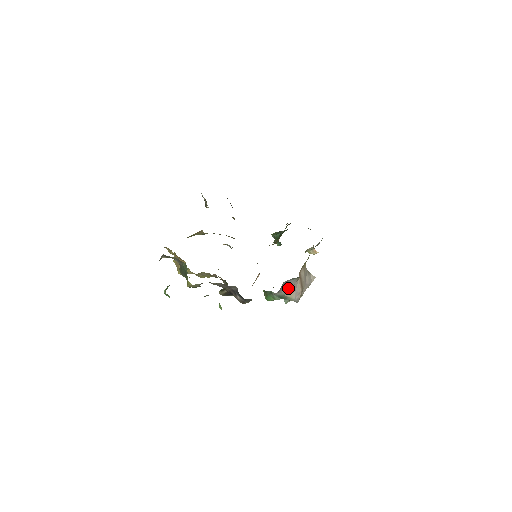
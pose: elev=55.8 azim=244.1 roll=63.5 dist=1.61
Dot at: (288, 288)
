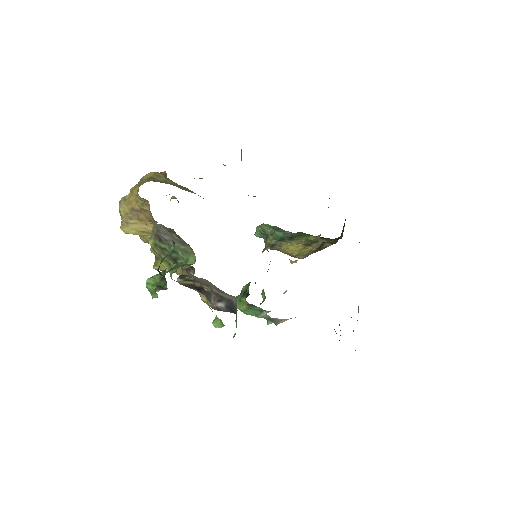
Dot at: occluded
